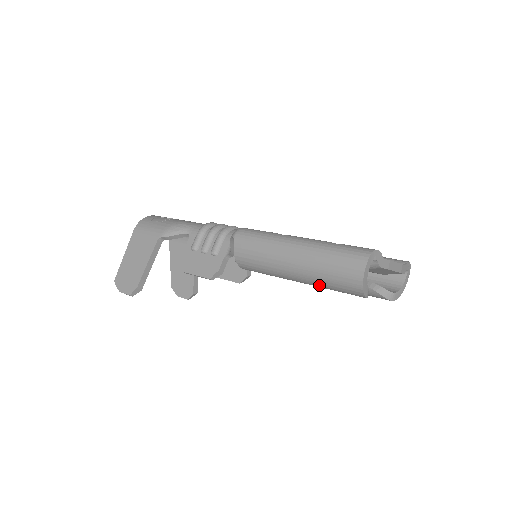
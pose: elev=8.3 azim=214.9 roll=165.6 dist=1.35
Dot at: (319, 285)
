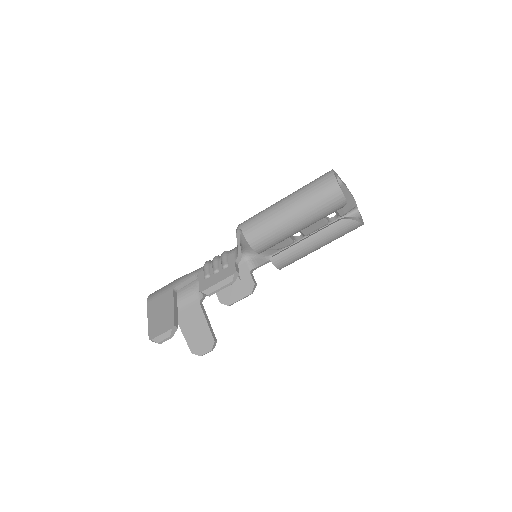
Dot at: (313, 214)
